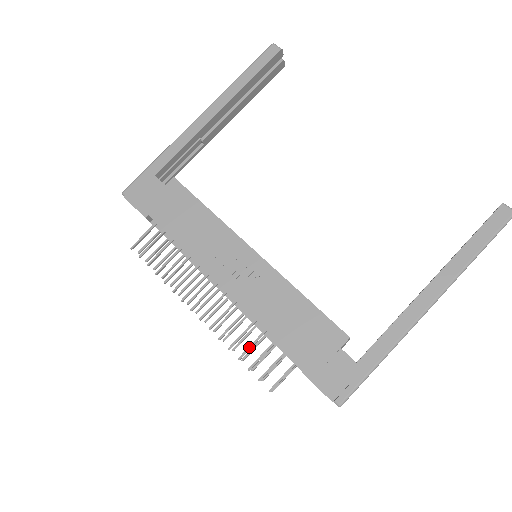
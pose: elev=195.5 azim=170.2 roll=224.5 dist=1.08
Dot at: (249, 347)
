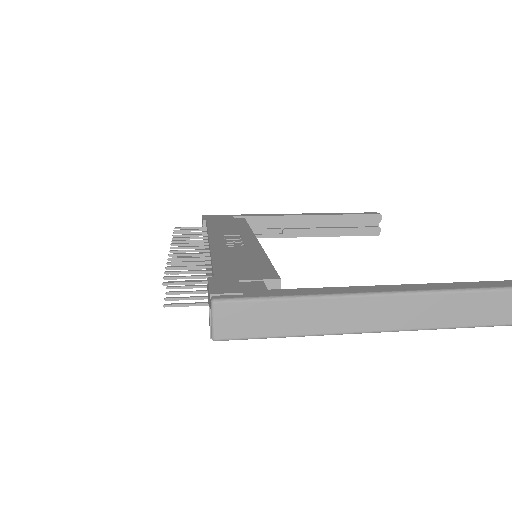
Dot at: (185, 266)
